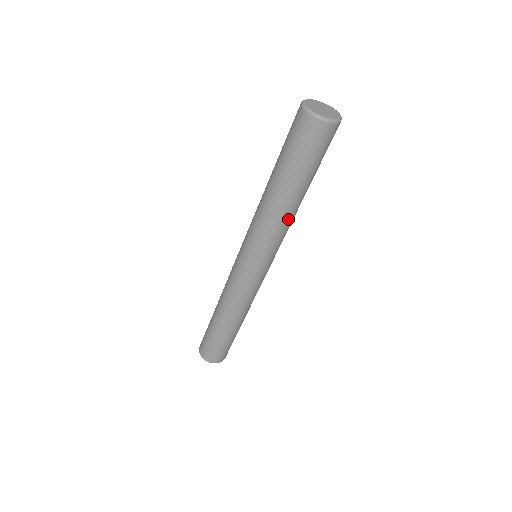
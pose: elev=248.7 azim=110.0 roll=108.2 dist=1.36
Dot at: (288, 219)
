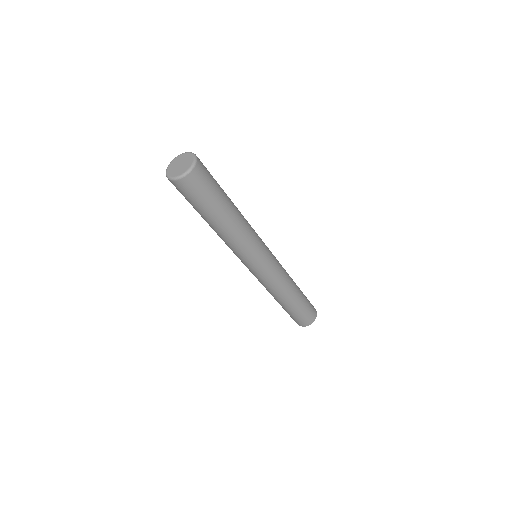
Dot at: (241, 229)
